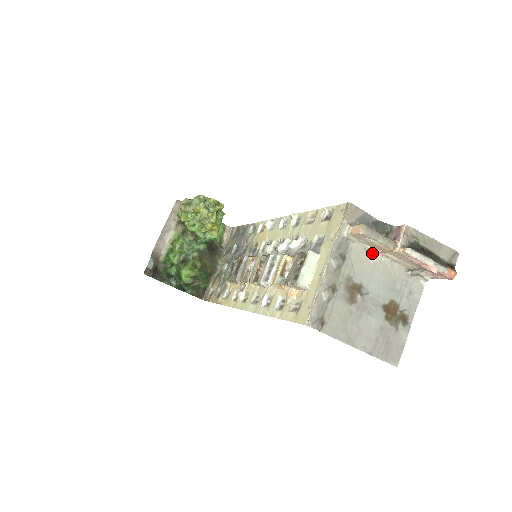
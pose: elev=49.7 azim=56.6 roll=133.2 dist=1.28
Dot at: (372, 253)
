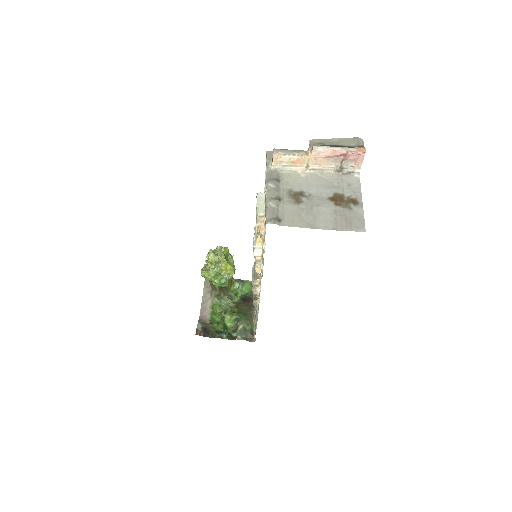
Dot at: (300, 171)
